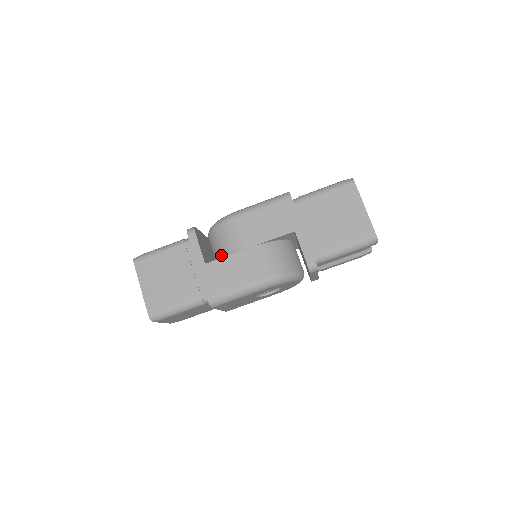
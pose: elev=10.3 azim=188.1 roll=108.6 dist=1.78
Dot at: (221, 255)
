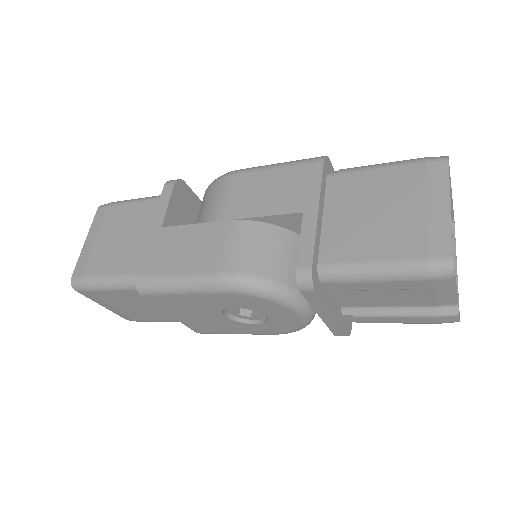
Dot at: occluded
